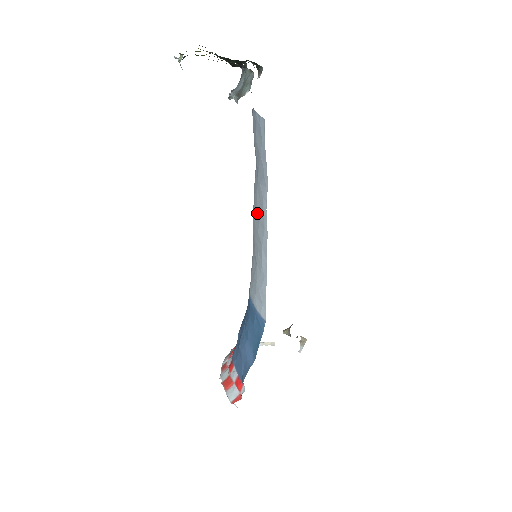
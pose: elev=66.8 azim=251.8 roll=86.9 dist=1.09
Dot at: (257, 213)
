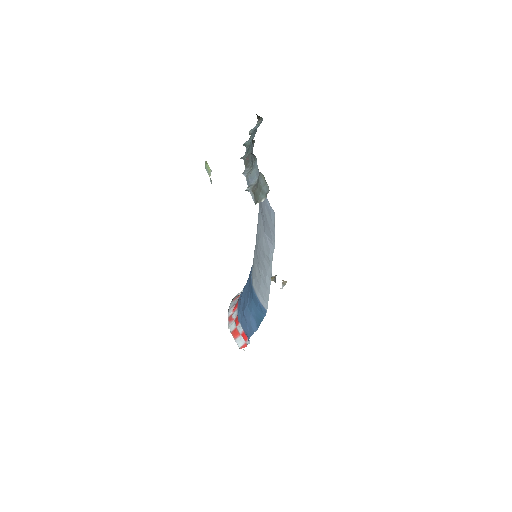
Dot at: (263, 251)
